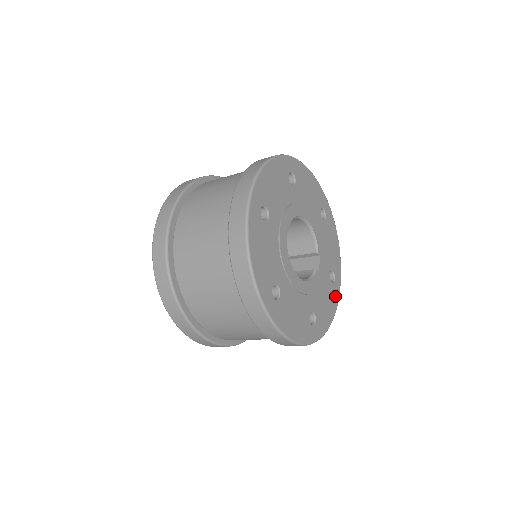
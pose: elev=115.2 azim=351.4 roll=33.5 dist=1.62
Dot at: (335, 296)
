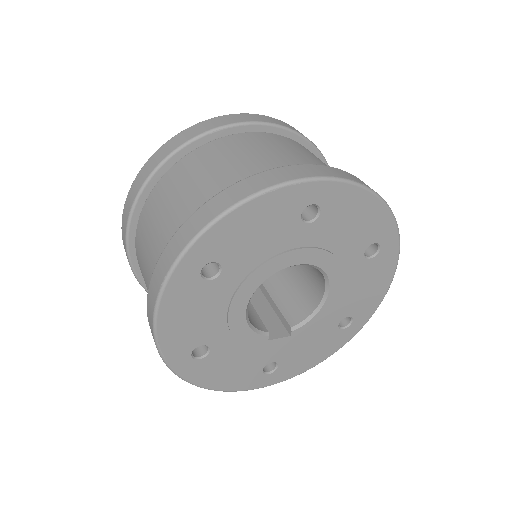
Dot at: (247, 382)
